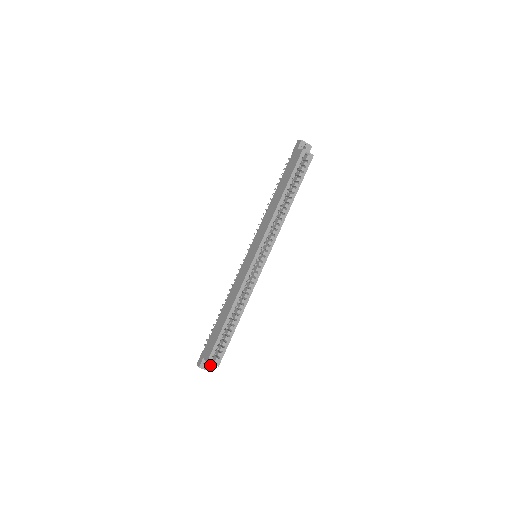
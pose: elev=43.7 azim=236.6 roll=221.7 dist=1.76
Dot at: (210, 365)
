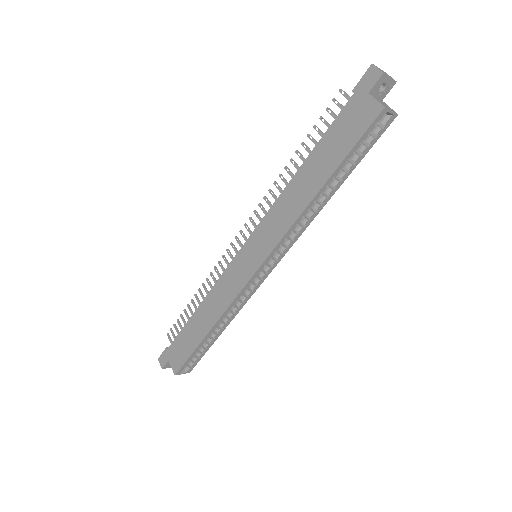
Dot at: occluded
